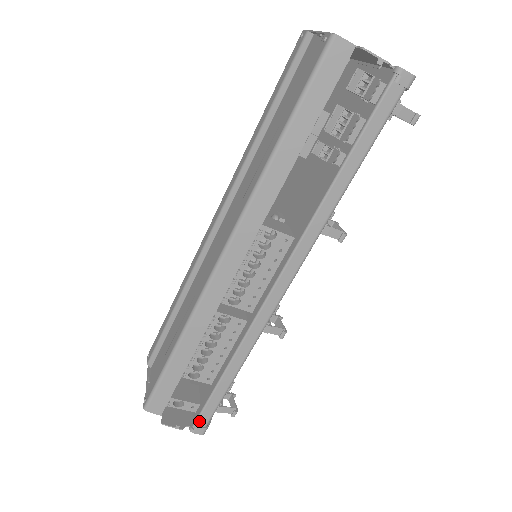
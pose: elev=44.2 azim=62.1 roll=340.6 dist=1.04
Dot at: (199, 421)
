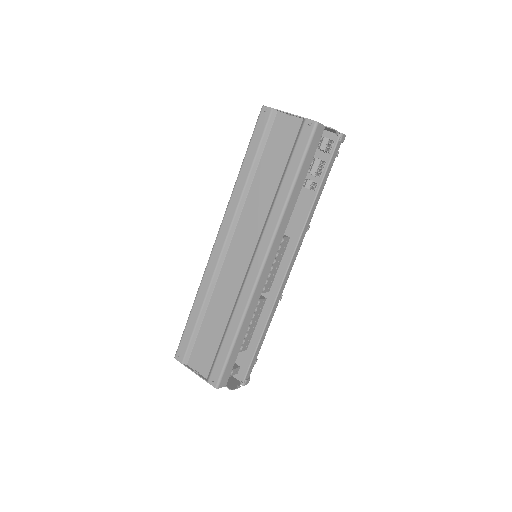
Dot at: (247, 376)
